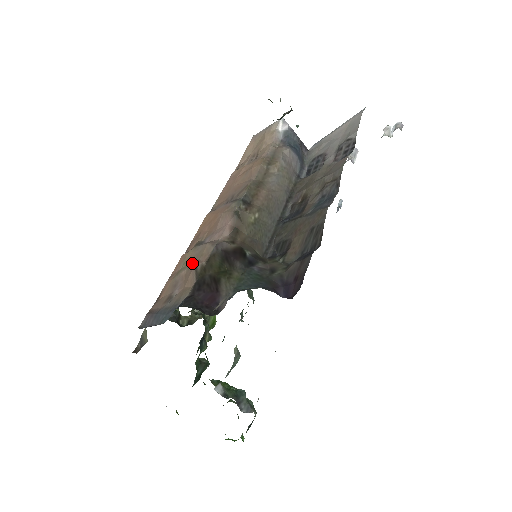
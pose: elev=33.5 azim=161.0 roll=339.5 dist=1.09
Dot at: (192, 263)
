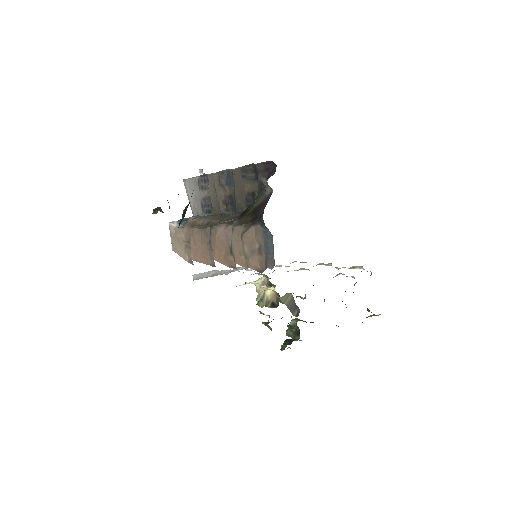
Dot at: (242, 243)
